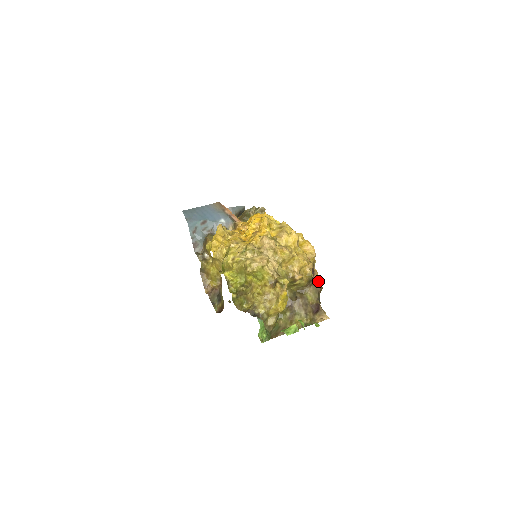
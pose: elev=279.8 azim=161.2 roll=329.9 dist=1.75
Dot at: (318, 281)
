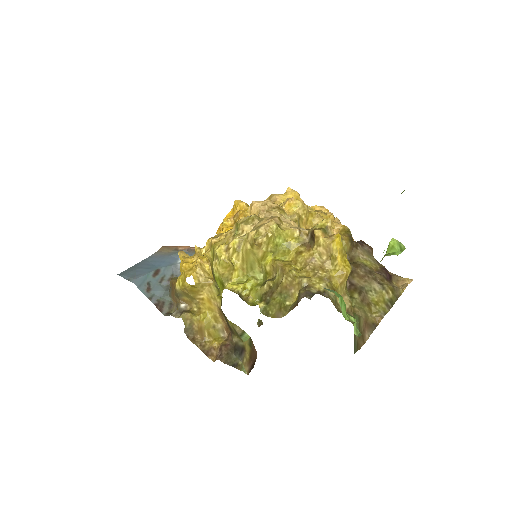
Dot at: (360, 242)
